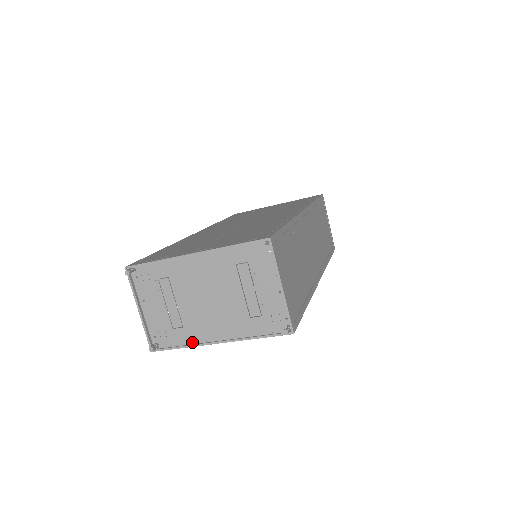
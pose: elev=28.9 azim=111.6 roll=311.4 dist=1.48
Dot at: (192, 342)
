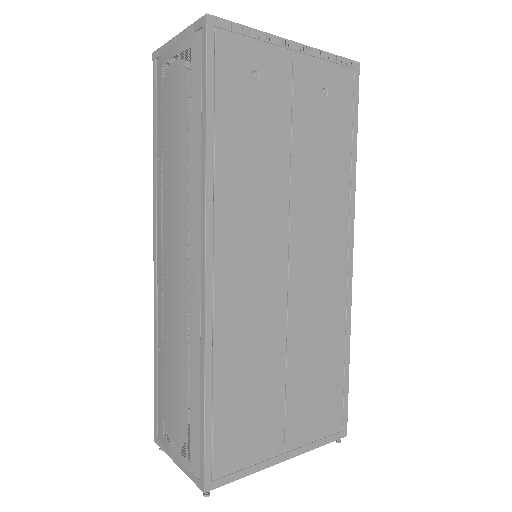
Dot at: occluded
